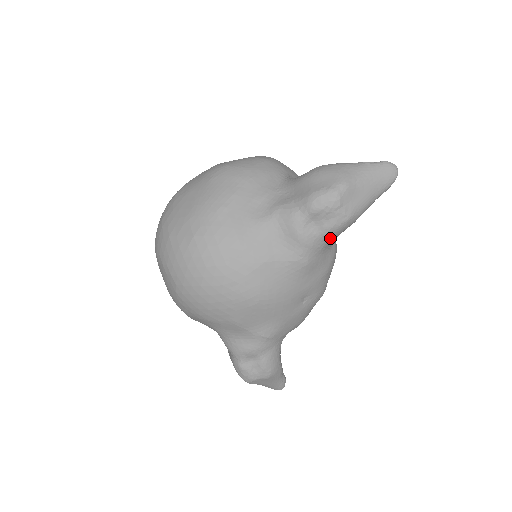
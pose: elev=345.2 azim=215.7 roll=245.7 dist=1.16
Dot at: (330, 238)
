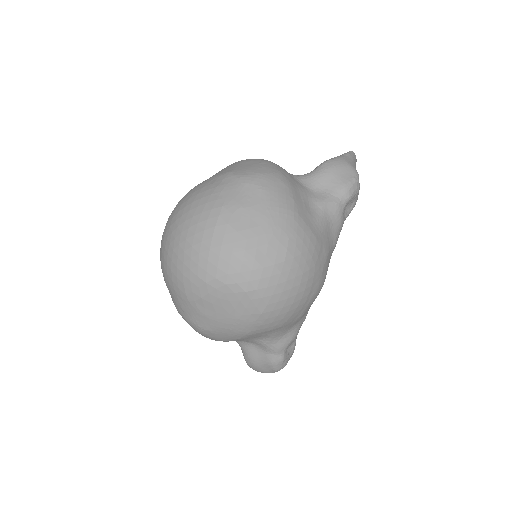
Dot at: occluded
